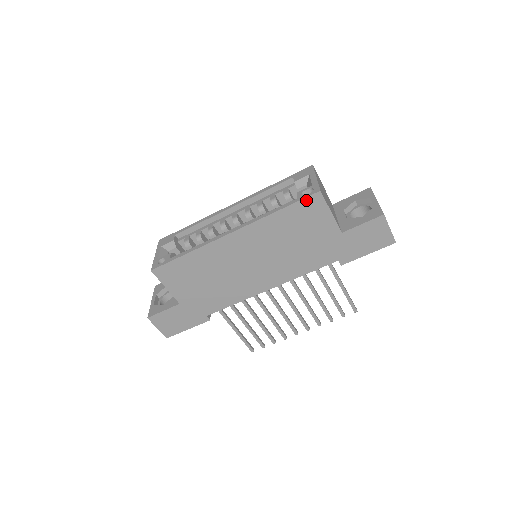
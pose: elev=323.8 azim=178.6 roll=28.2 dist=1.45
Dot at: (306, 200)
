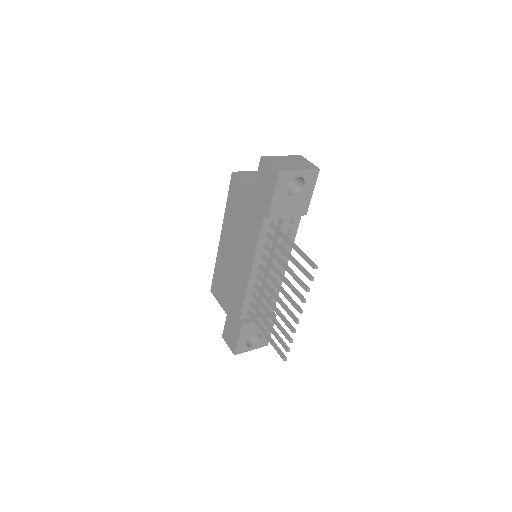
Dot at: (231, 184)
